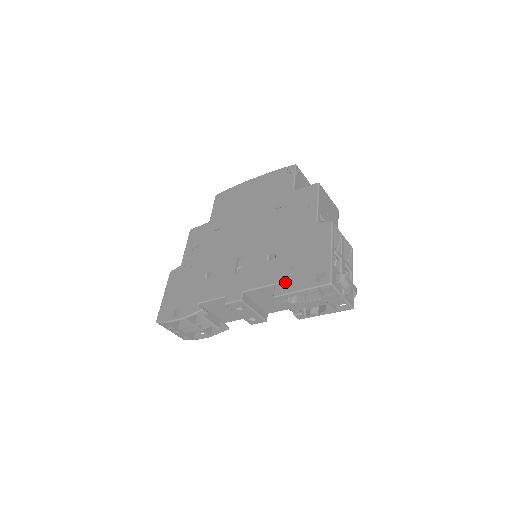
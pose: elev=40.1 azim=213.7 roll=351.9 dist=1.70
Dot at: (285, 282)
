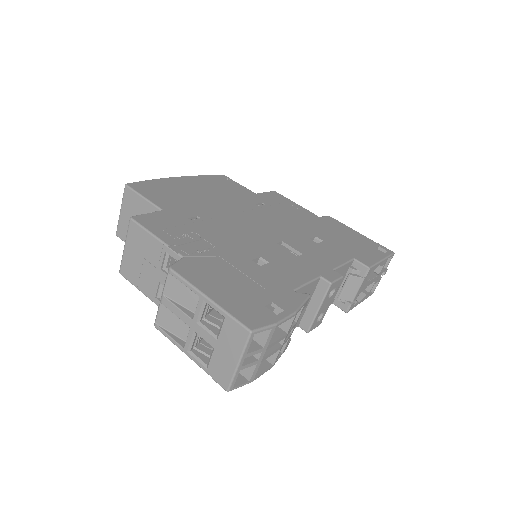
Dot at: (362, 256)
